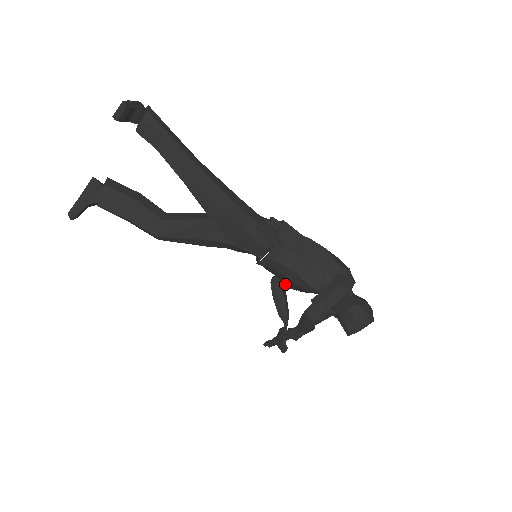
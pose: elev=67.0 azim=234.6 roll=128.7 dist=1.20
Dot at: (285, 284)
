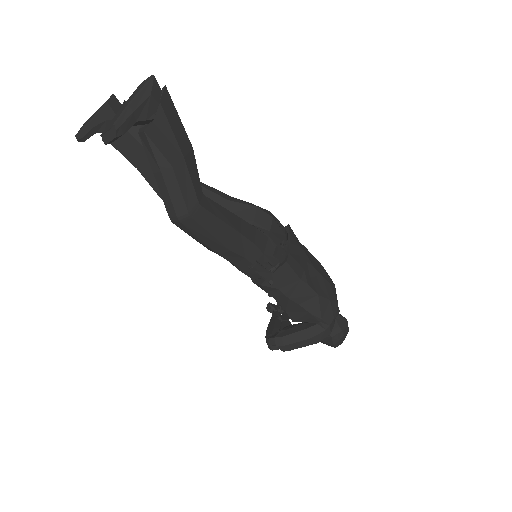
Dot at: occluded
